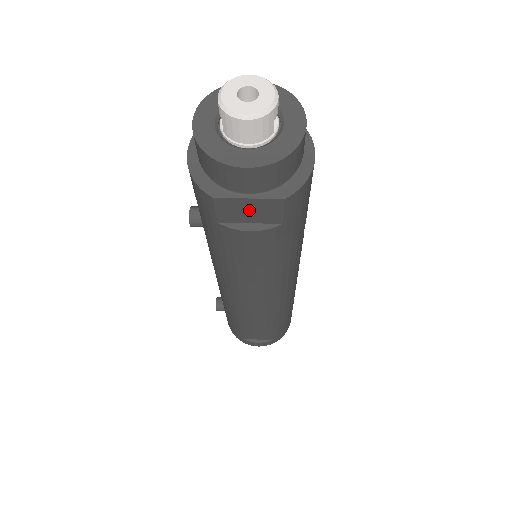
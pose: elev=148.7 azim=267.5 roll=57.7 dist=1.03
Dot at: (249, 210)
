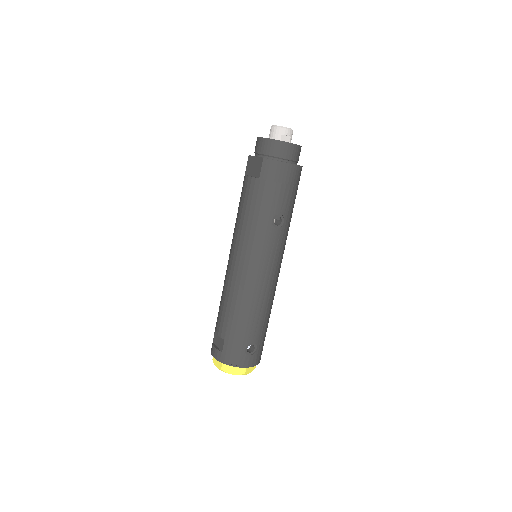
Dot at: (254, 166)
